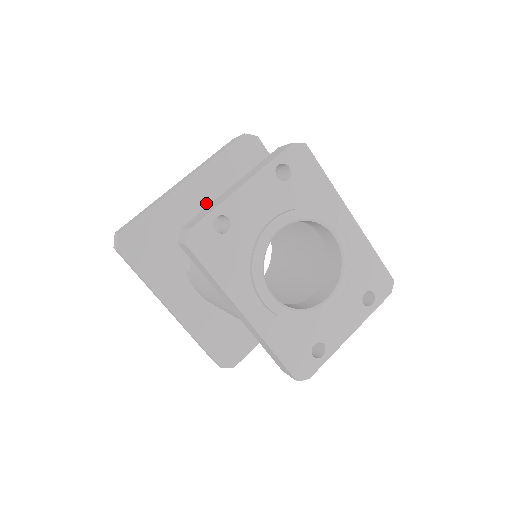
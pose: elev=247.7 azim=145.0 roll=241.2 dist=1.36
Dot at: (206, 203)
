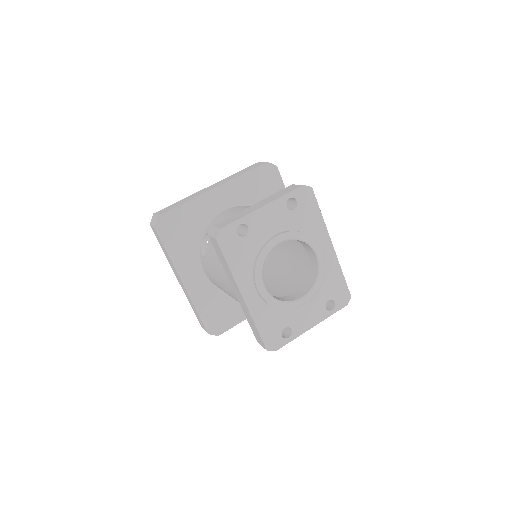
Dot at: (227, 207)
